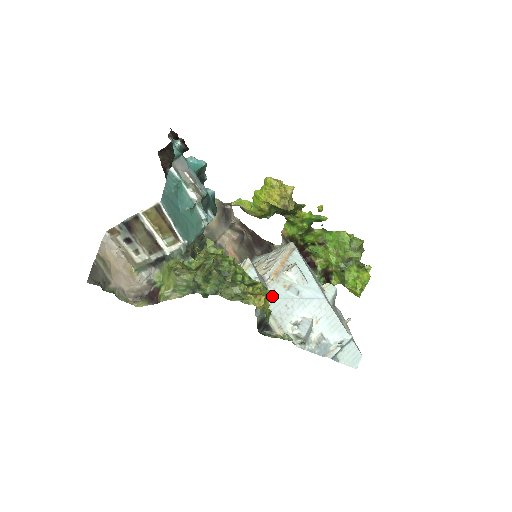
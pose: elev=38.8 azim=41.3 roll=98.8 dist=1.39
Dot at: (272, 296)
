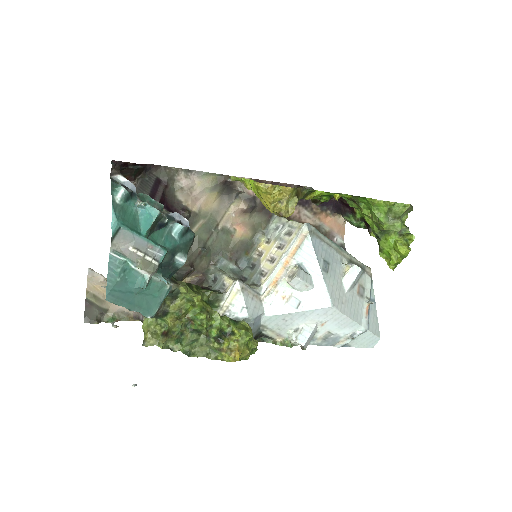
Dot at: (266, 315)
